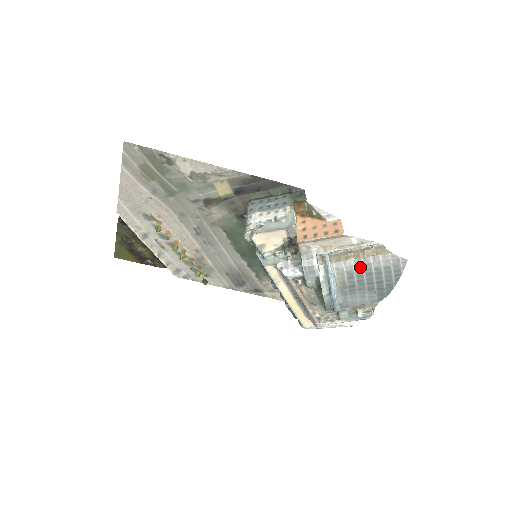
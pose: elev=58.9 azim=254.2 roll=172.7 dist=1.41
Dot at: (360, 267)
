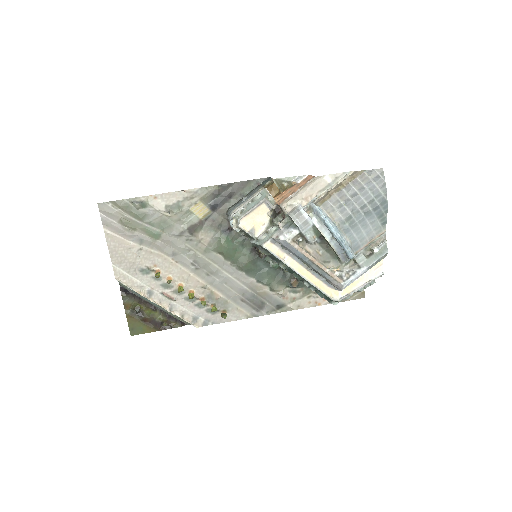
Dot at: (345, 197)
